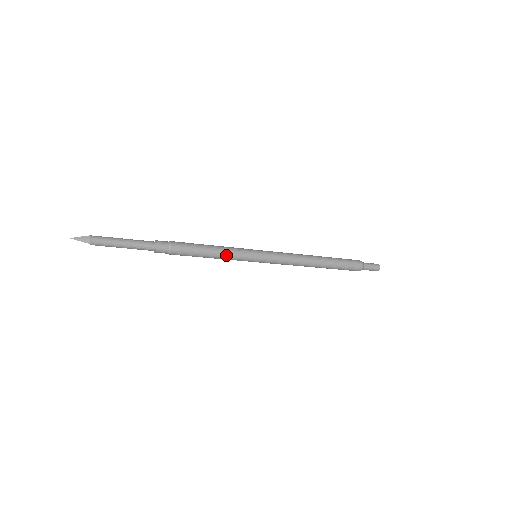
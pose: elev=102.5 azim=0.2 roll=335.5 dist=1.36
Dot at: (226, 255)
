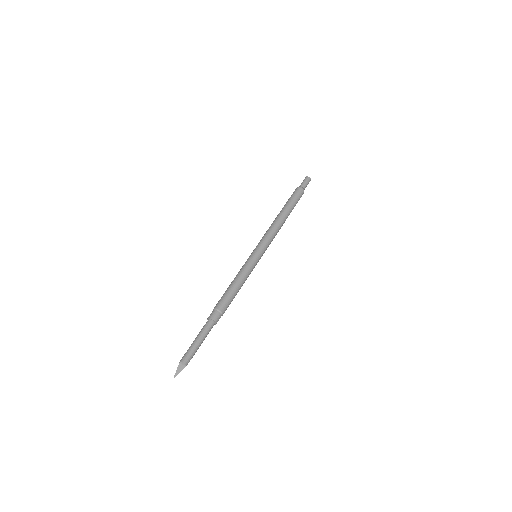
Dot at: (245, 276)
